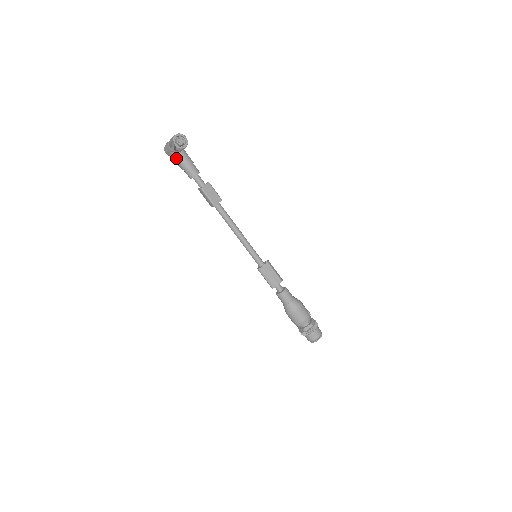
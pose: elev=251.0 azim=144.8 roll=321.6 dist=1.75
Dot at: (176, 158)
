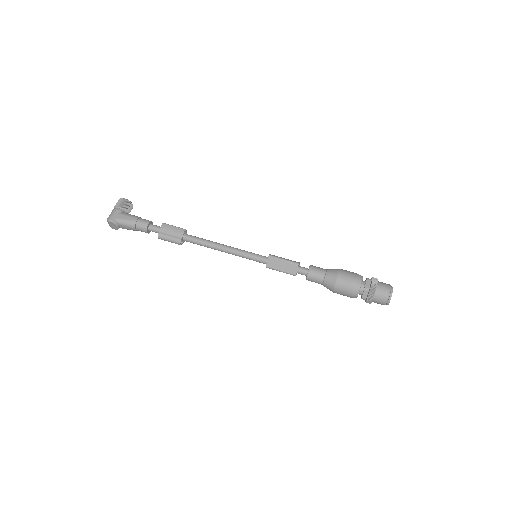
Dot at: (125, 215)
